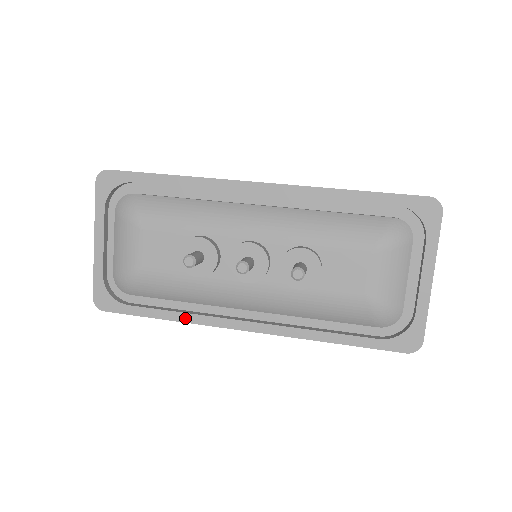
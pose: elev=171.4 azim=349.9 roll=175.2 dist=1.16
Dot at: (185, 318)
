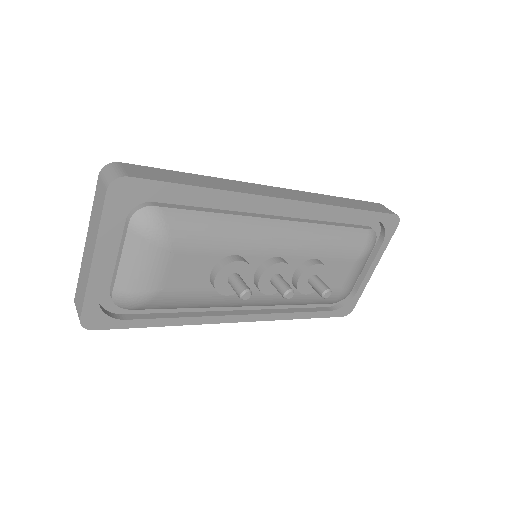
Dot at: (187, 321)
